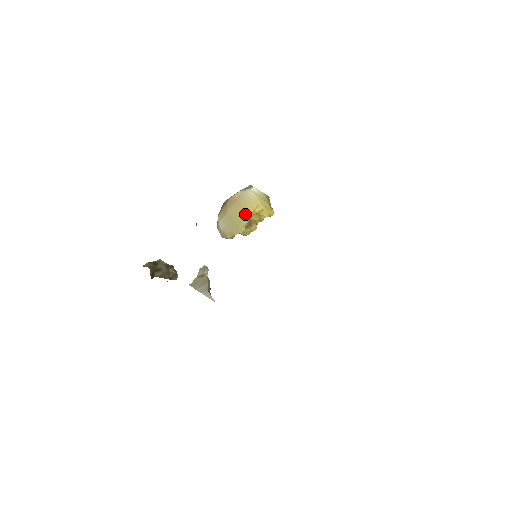
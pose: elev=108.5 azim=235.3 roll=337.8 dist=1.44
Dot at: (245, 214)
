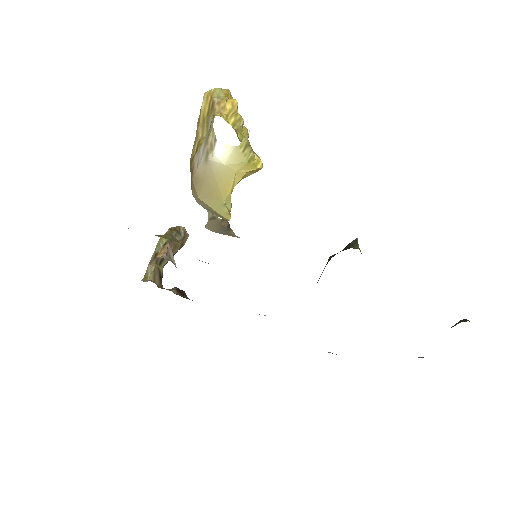
Dot at: (222, 198)
